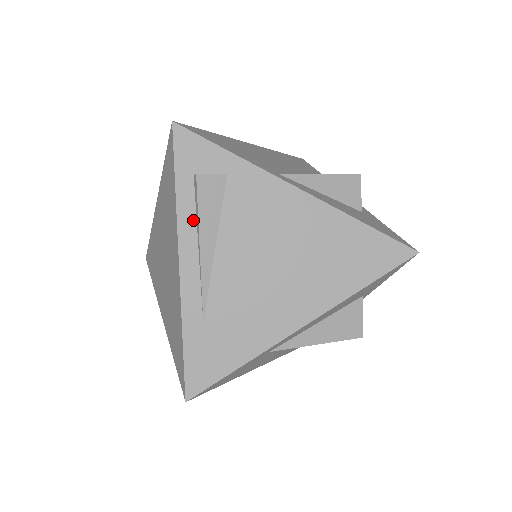
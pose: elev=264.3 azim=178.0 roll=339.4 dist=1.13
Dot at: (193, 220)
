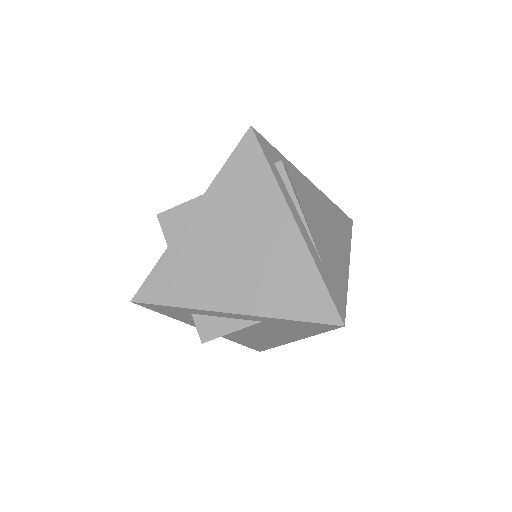
Dot at: (287, 193)
